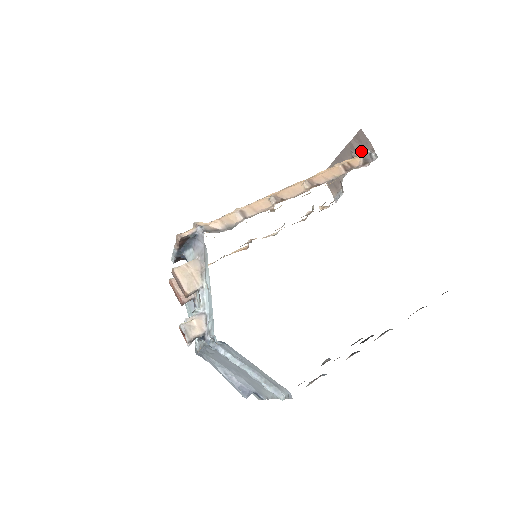
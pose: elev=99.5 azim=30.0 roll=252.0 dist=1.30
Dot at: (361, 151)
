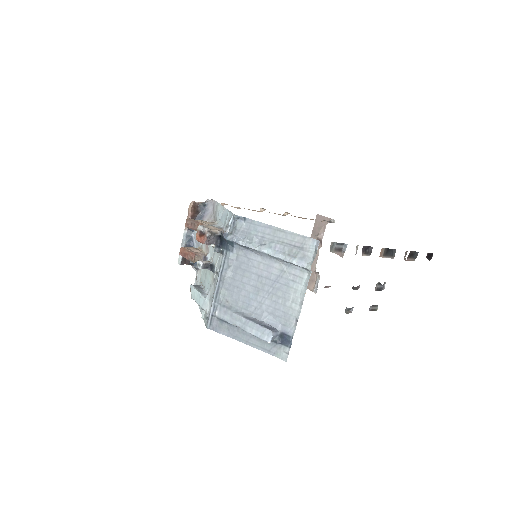
Dot at: (322, 230)
